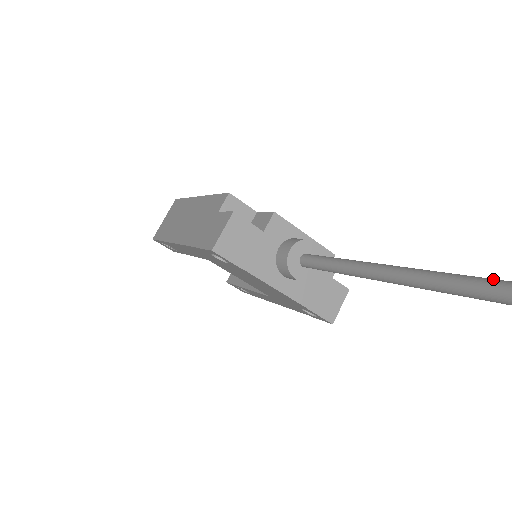
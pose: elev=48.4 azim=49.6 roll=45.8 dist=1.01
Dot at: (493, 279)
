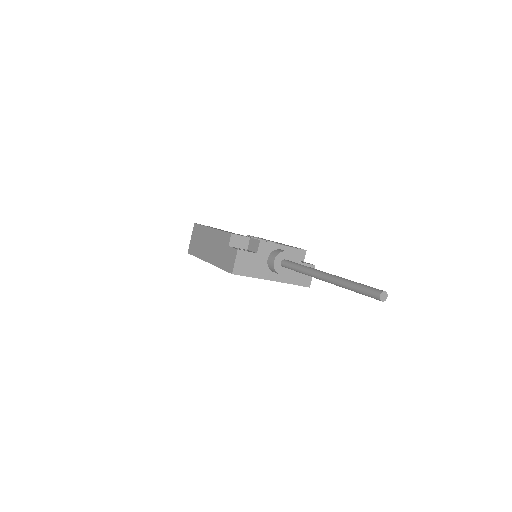
Dot at: (360, 285)
